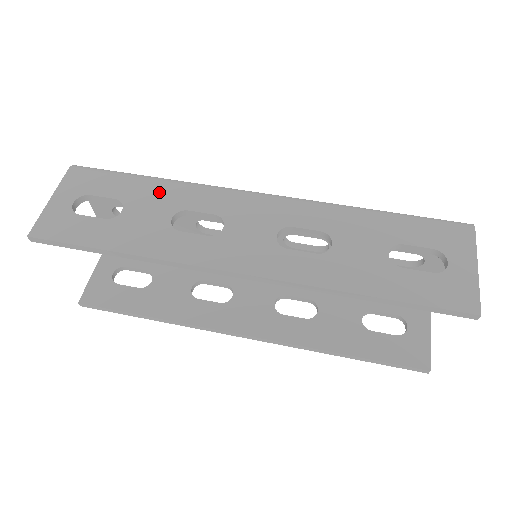
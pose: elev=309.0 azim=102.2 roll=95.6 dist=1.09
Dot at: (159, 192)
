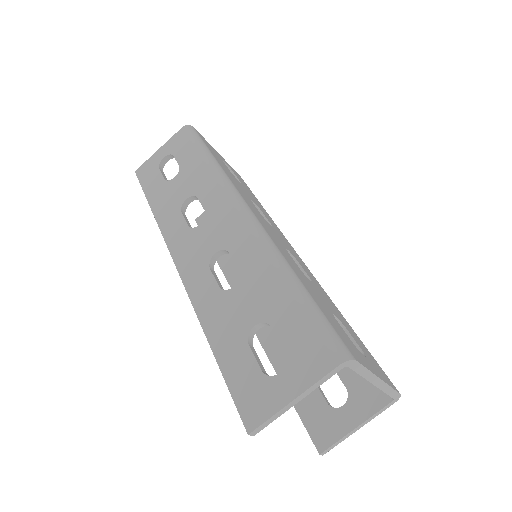
Dot at: (198, 173)
